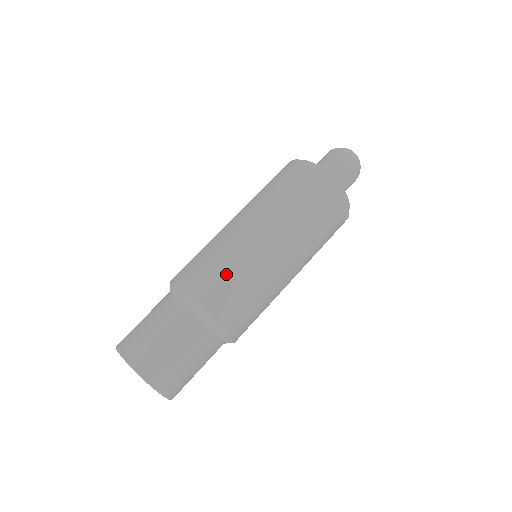
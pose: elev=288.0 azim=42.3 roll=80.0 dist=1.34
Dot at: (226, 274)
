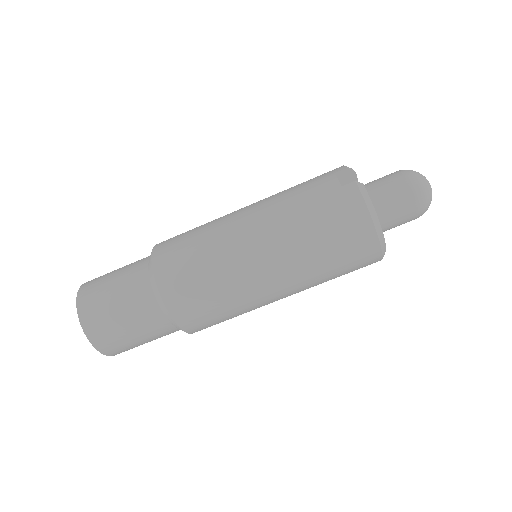
Dot at: (223, 315)
